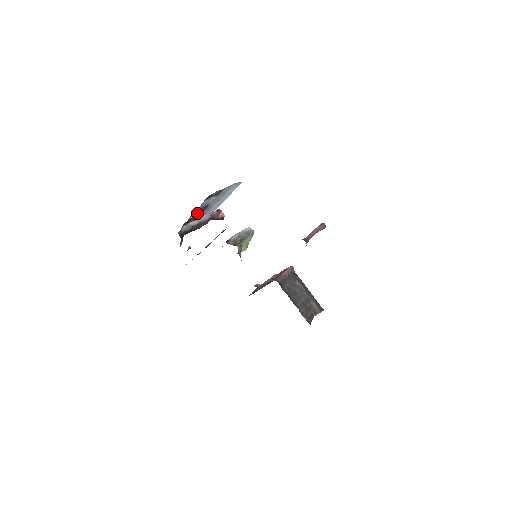
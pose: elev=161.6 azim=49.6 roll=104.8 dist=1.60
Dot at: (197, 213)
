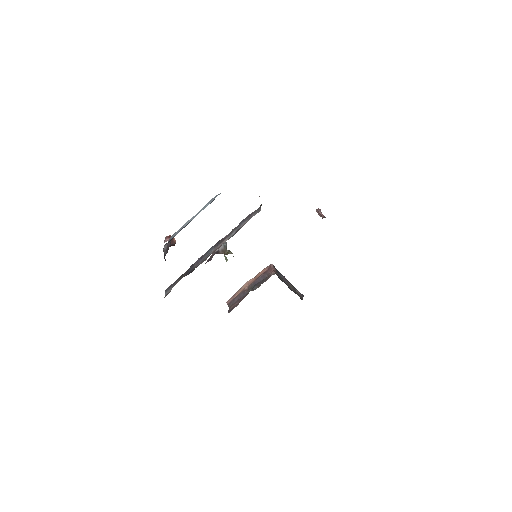
Dot at: occluded
